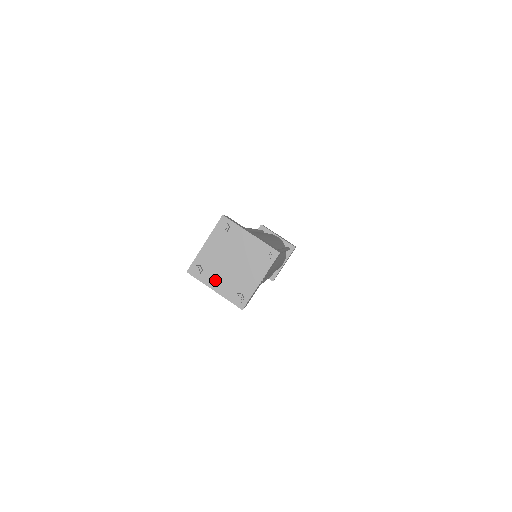
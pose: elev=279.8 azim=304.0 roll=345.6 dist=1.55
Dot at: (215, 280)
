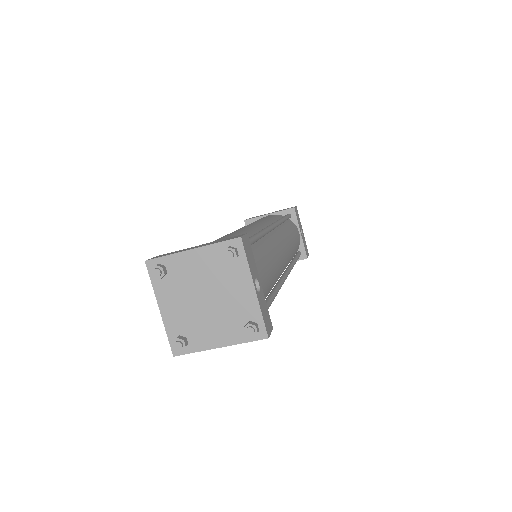
Dot at: (208, 336)
